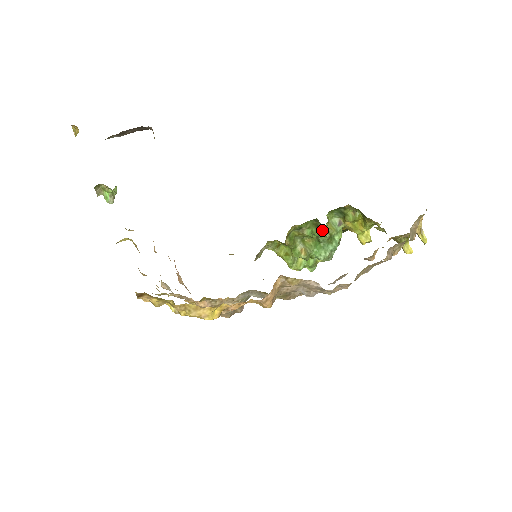
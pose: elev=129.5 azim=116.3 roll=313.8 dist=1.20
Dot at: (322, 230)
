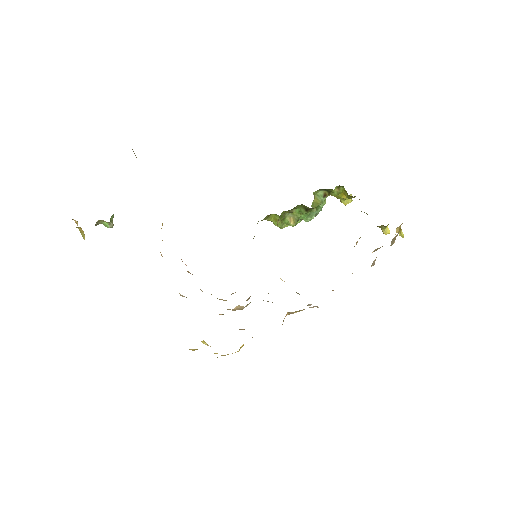
Dot at: (310, 210)
